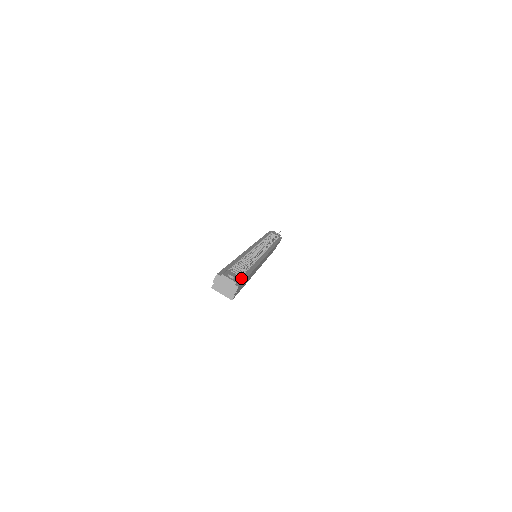
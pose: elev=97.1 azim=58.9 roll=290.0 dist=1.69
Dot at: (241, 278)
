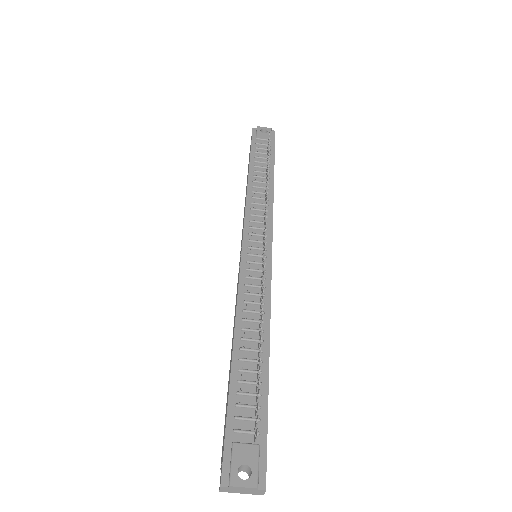
Dot at: (260, 436)
